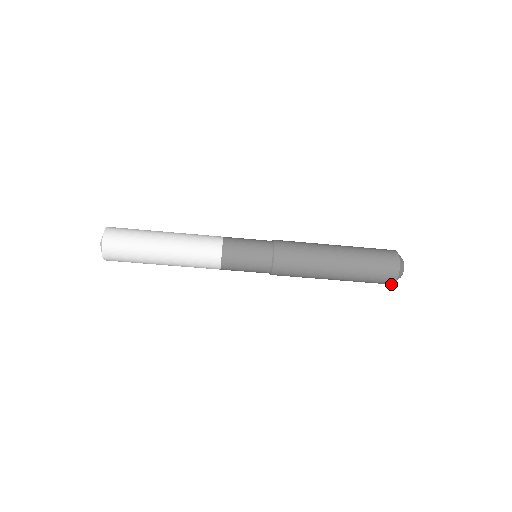
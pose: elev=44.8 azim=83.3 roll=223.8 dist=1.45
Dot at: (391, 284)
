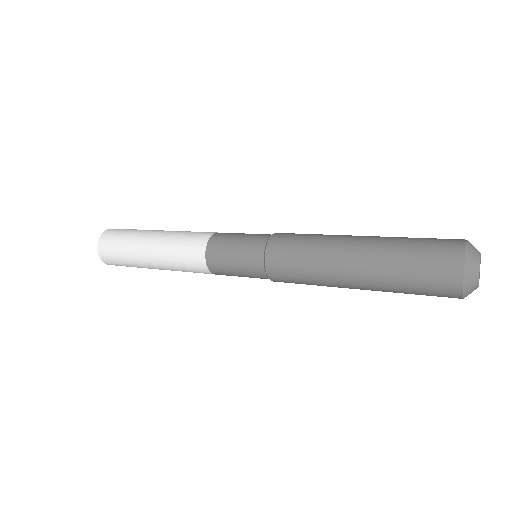
Dot at: (461, 298)
